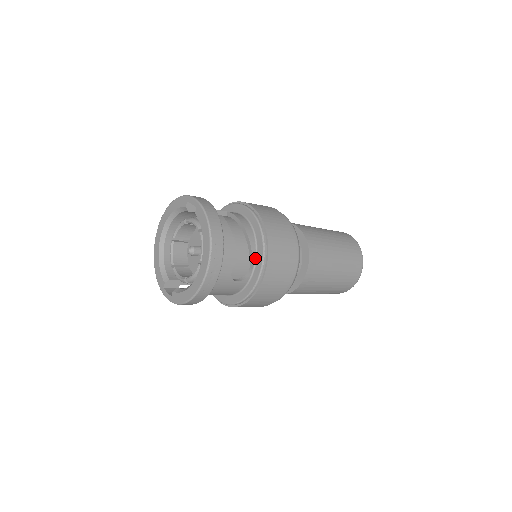
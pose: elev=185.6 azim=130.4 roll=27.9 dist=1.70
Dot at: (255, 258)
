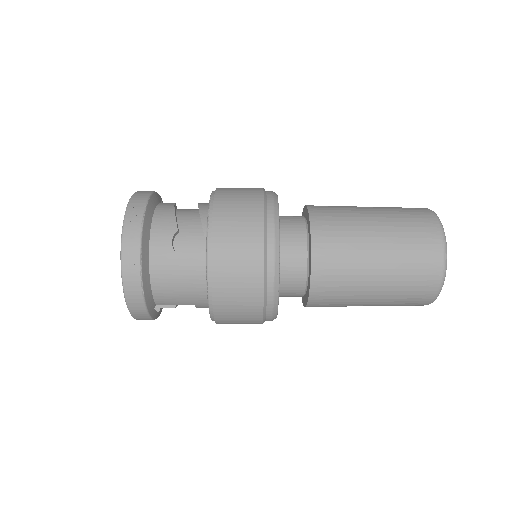
Dot at: occluded
